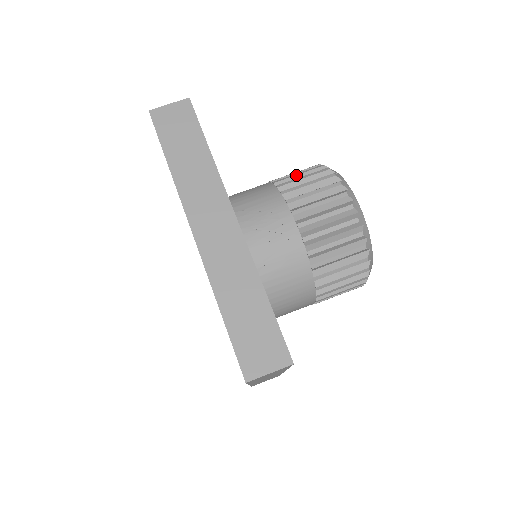
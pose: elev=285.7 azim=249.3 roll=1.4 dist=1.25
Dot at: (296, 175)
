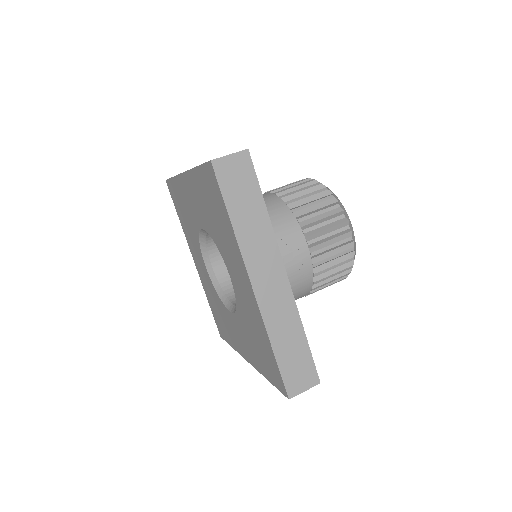
Dot at: (305, 198)
